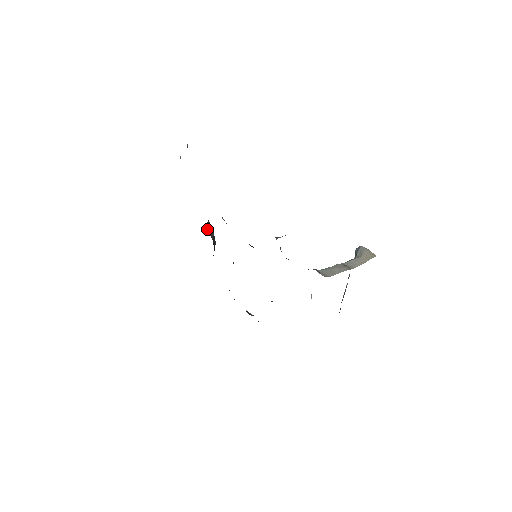
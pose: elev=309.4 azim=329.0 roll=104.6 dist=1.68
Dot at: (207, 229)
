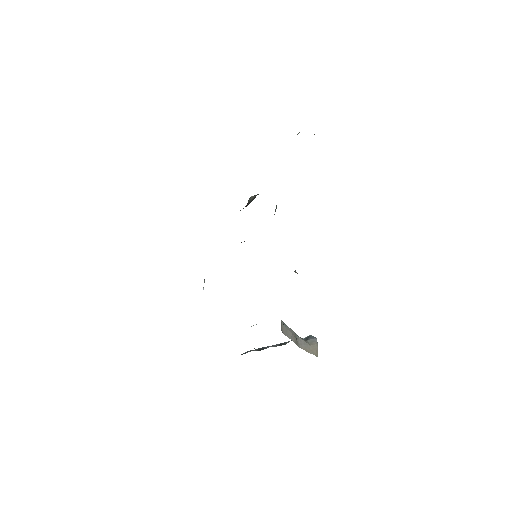
Dot at: (252, 197)
